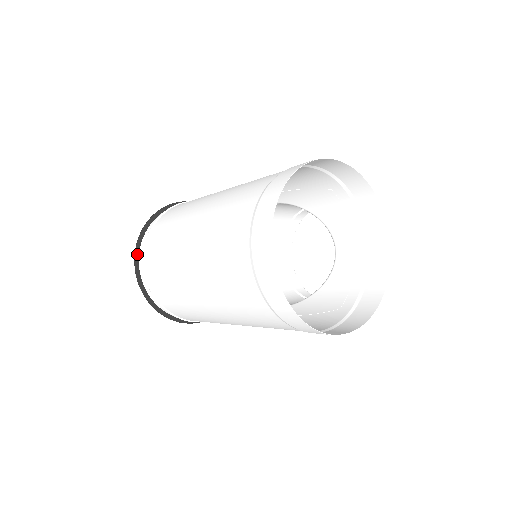
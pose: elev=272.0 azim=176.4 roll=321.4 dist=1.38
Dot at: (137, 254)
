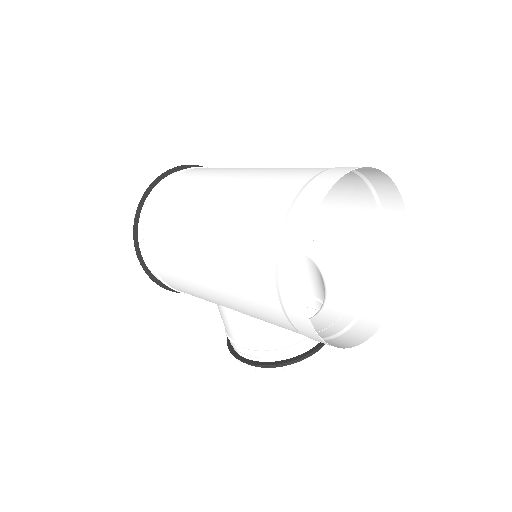
Dot at: (180, 168)
